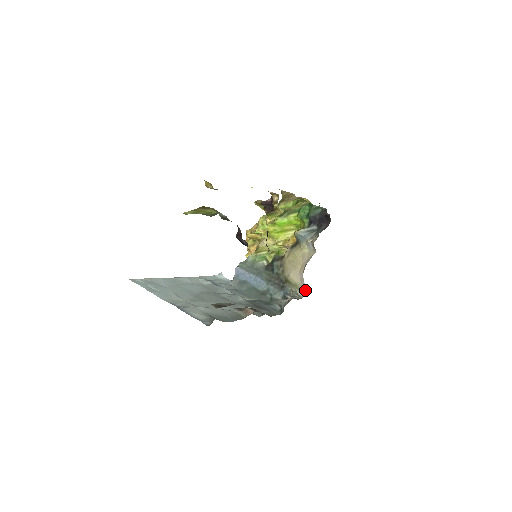
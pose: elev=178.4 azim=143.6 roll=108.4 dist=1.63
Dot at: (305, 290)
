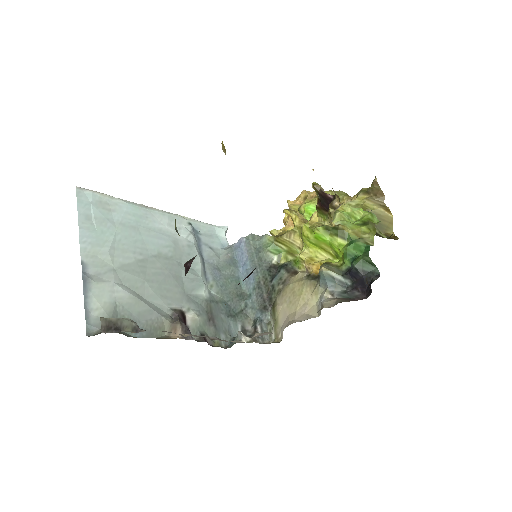
Dot at: (279, 339)
